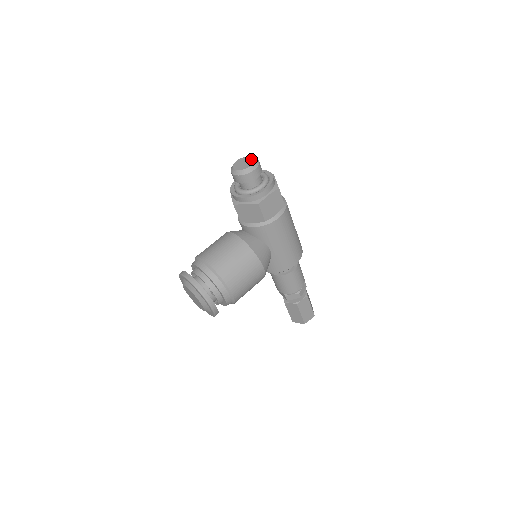
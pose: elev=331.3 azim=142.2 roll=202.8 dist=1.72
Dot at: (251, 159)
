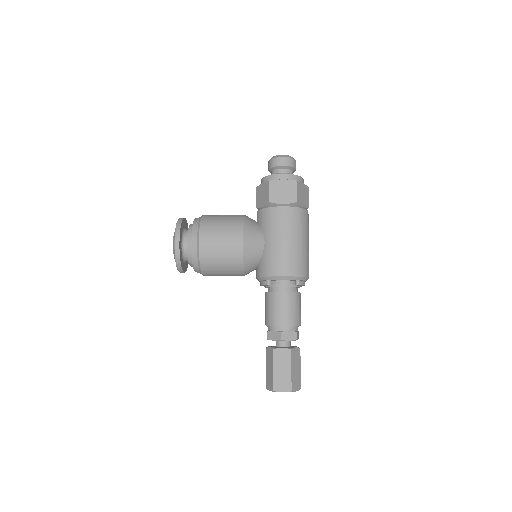
Dot at: occluded
